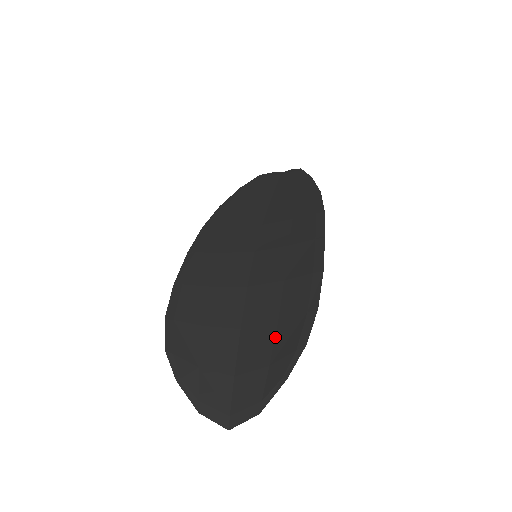
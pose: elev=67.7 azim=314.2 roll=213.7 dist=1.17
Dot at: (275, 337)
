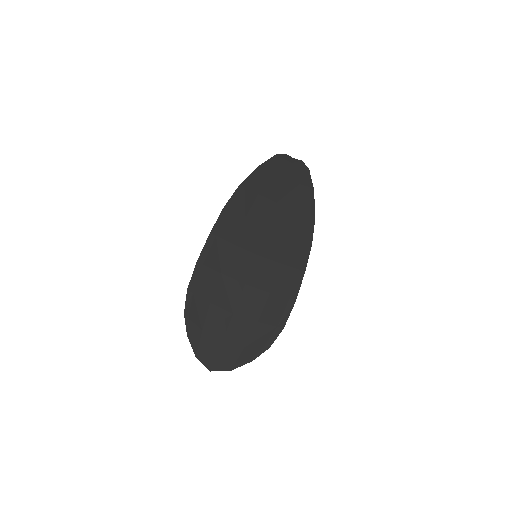
Dot at: (253, 331)
